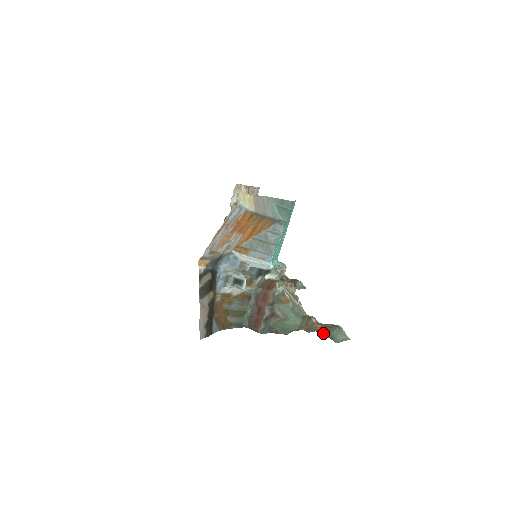
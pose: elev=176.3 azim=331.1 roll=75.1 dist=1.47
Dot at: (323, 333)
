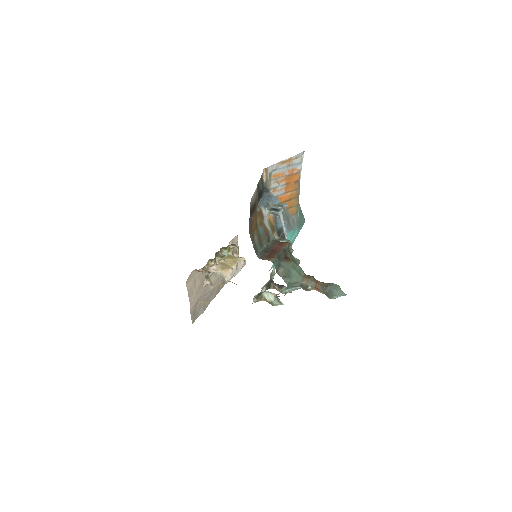
Dot at: (322, 287)
